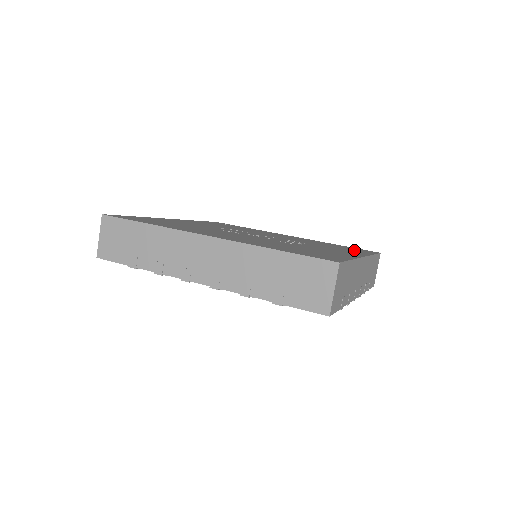
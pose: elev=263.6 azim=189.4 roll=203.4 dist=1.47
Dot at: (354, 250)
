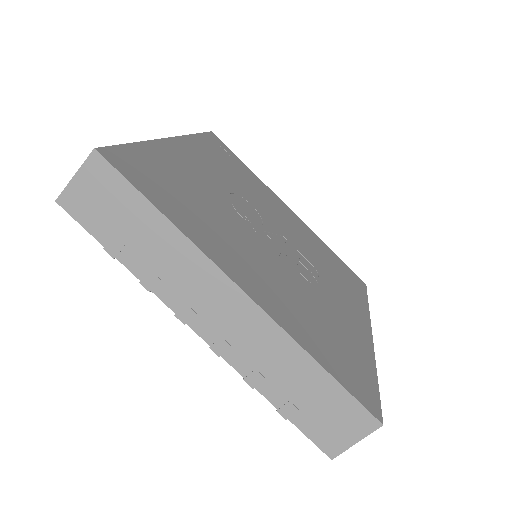
Dot at: (352, 287)
